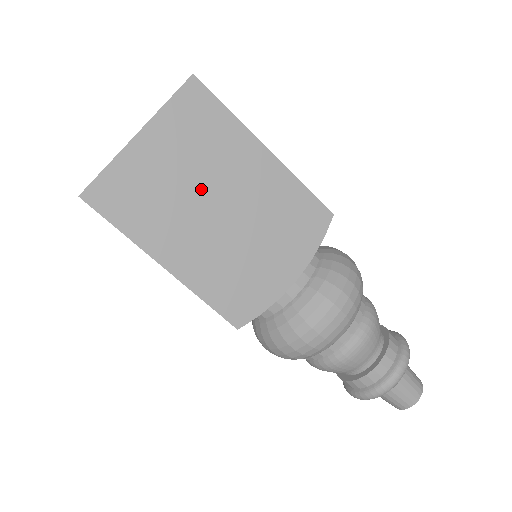
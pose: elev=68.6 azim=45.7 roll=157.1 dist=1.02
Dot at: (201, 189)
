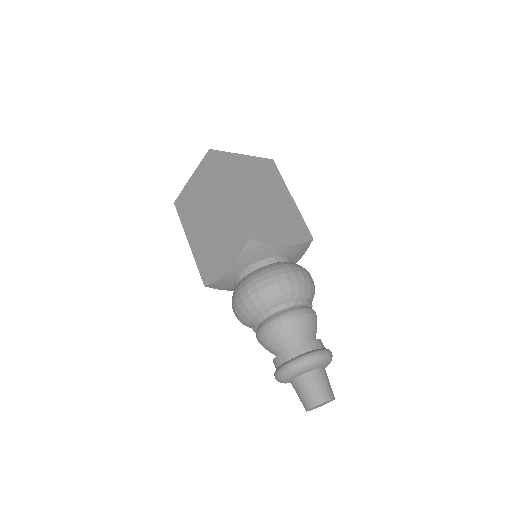
Dot at: (259, 185)
